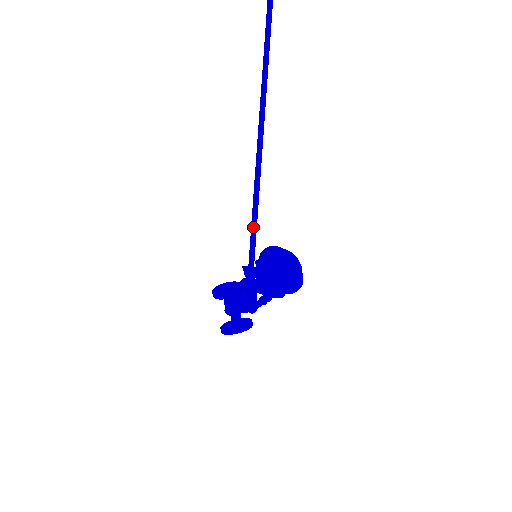
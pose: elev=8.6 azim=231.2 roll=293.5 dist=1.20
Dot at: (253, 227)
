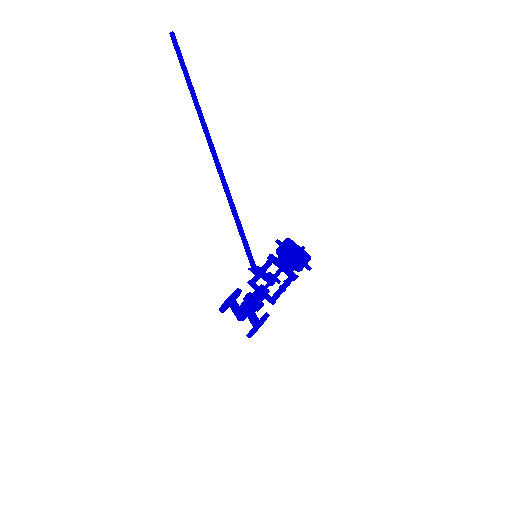
Dot at: (243, 233)
